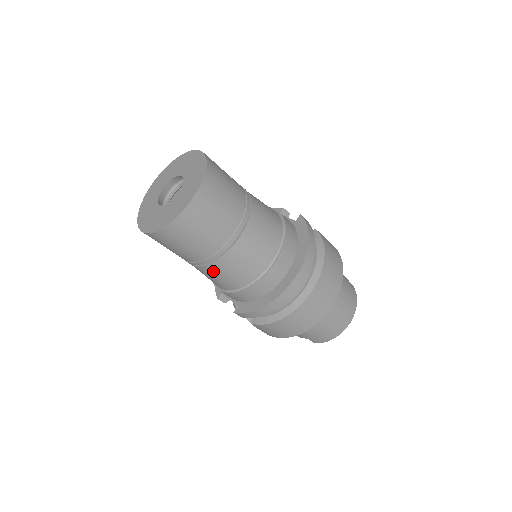
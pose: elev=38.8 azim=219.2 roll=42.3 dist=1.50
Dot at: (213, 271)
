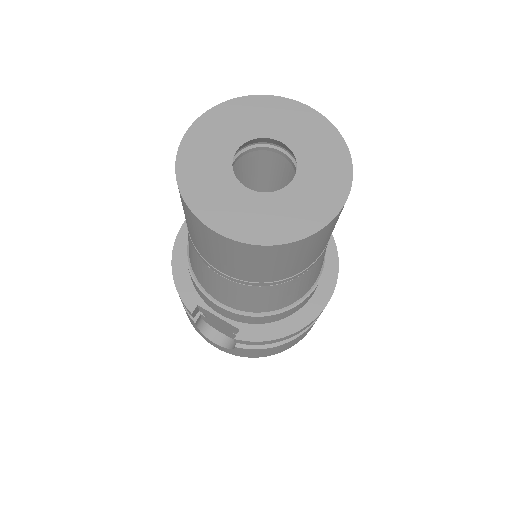
Dot at: (264, 293)
